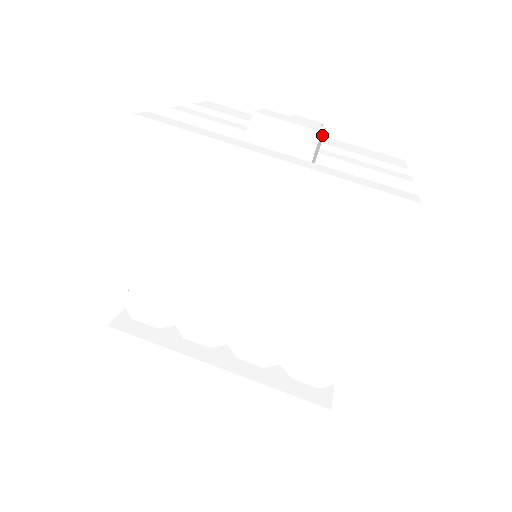
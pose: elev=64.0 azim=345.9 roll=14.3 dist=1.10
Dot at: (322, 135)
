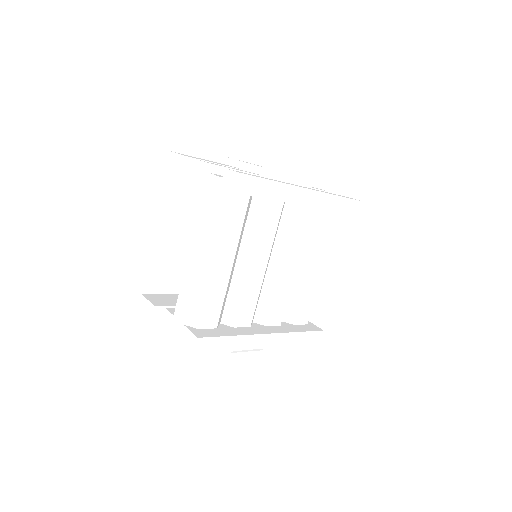
Dot at: occluded
